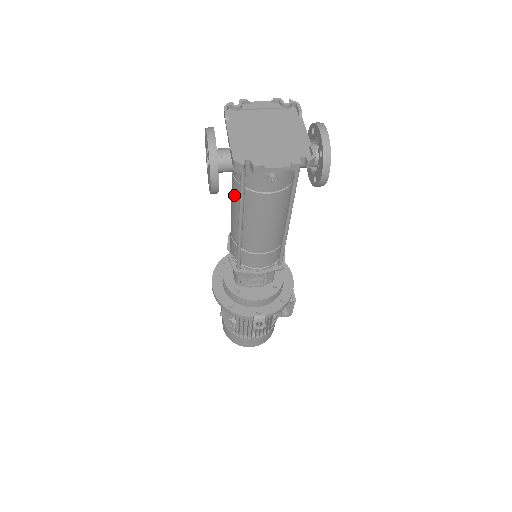
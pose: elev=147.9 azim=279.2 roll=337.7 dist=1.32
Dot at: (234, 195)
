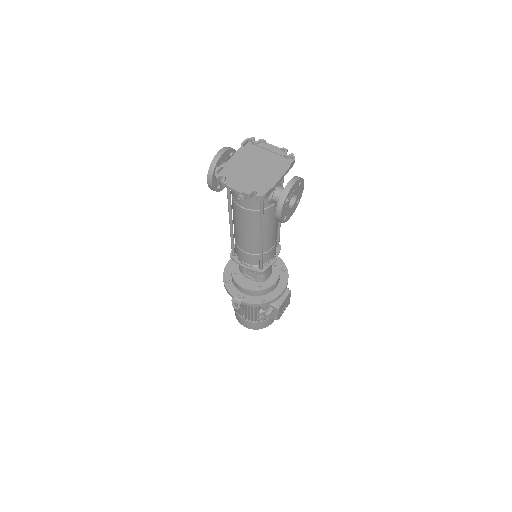
Dot at: occluded
